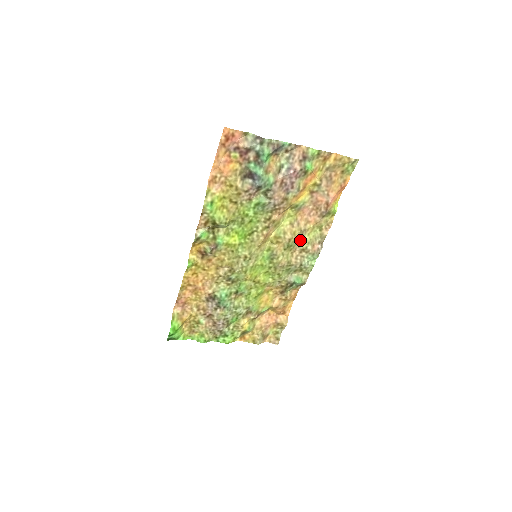
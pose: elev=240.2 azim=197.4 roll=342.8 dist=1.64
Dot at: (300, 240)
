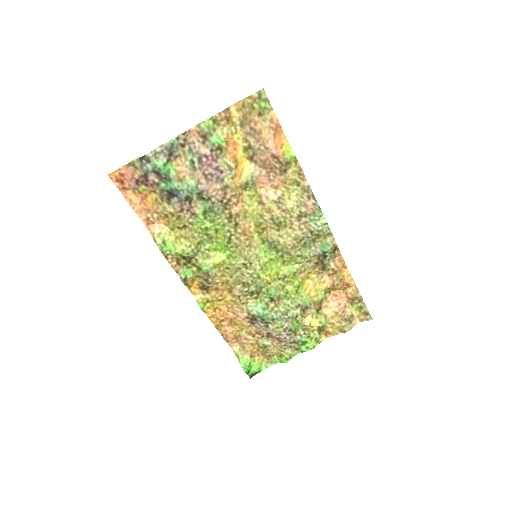
Dot at: (285, 210)
